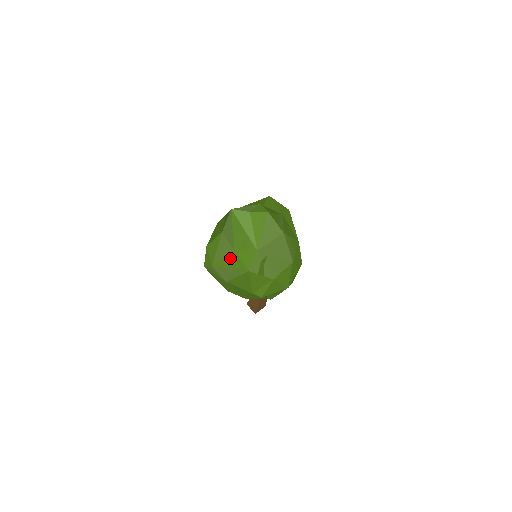
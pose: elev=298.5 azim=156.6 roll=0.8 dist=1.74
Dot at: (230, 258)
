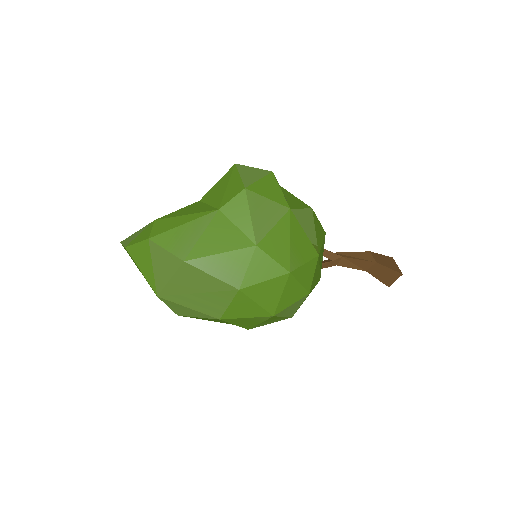
Dot at: occluded
